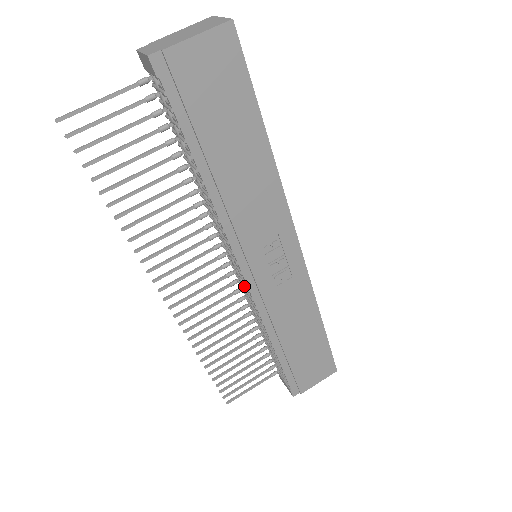
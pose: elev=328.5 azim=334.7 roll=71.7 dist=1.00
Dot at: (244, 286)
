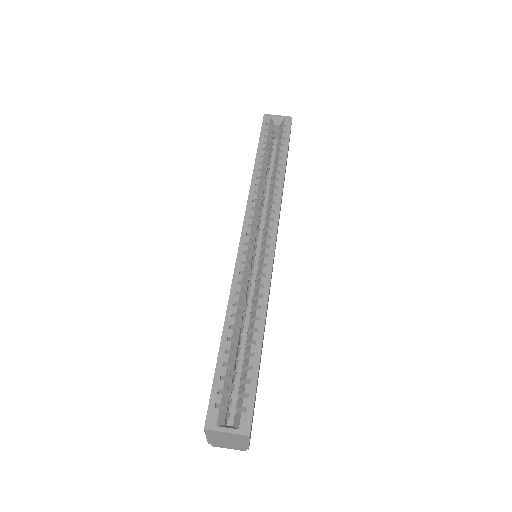
Dot at: occluded
